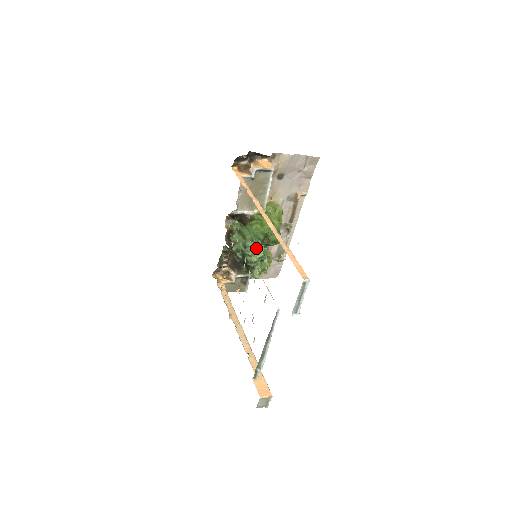
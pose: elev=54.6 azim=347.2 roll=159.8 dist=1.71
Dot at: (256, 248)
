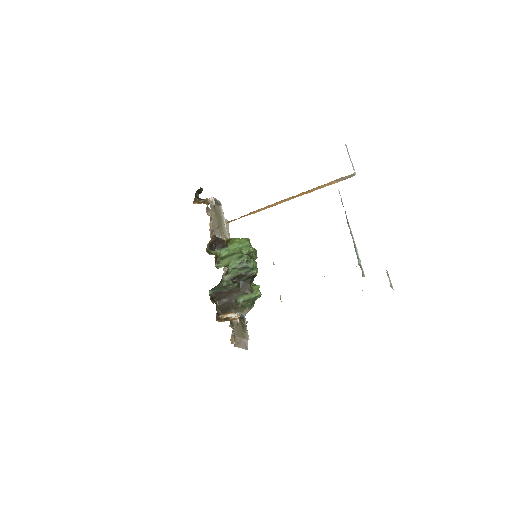
Dot at: occluded
